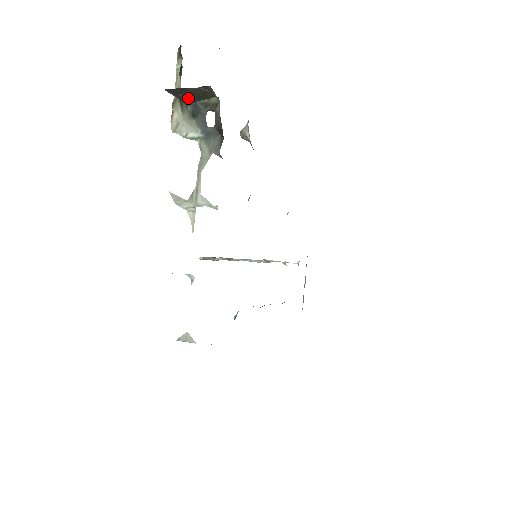
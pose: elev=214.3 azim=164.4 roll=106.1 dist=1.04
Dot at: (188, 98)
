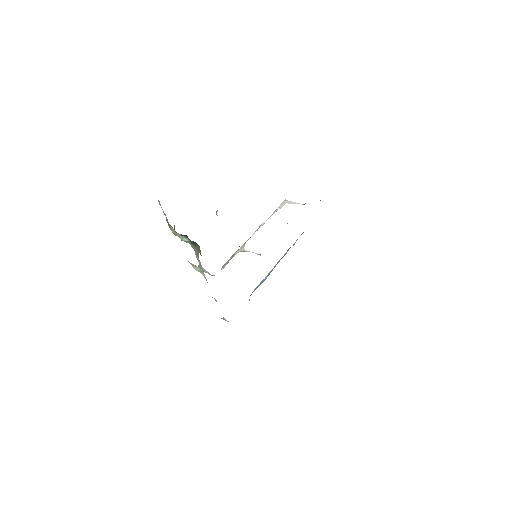
Dot at: occluded
